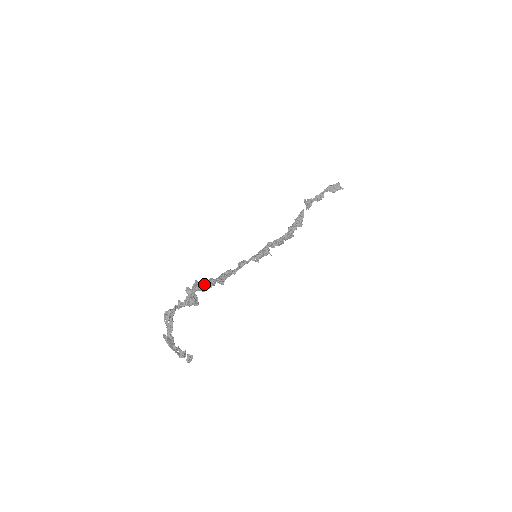
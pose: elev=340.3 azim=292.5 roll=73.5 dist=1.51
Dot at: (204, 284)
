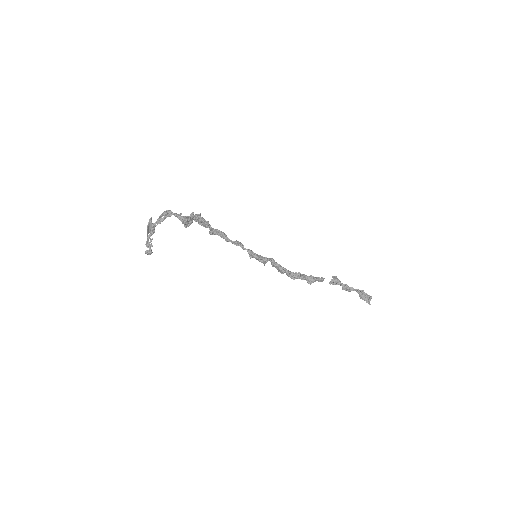
Dot at: (200, 218)
